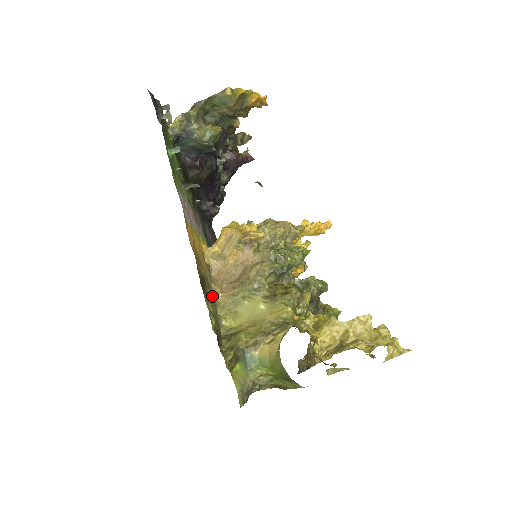
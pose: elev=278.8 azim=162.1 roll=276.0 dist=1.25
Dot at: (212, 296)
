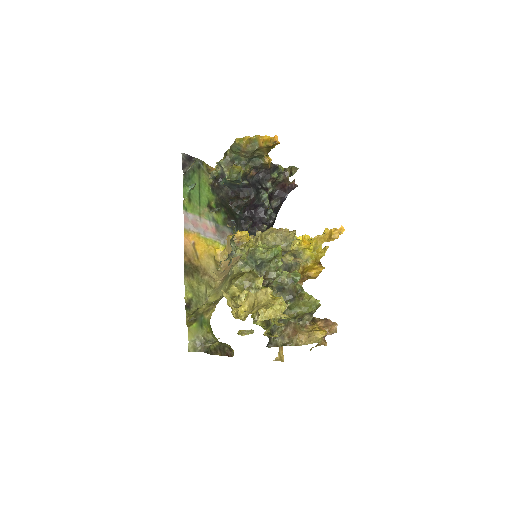
Dot at: (209, 282)
